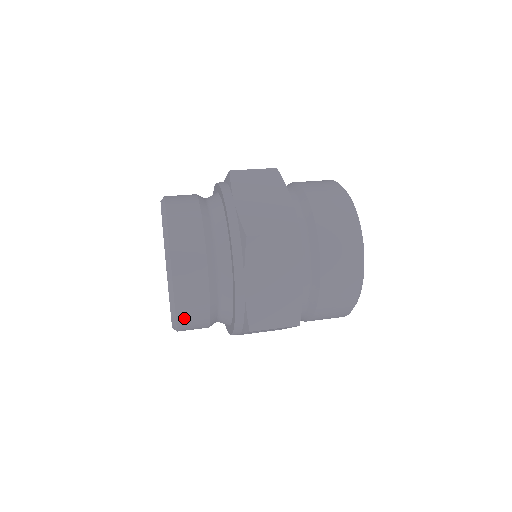
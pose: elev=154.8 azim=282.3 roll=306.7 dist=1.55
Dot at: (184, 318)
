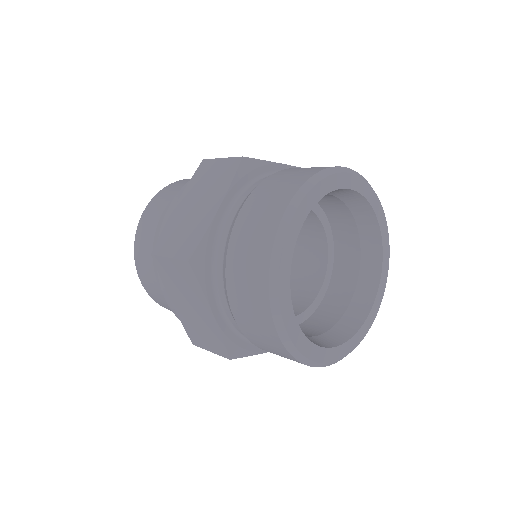
Dot at: (167, 308)
